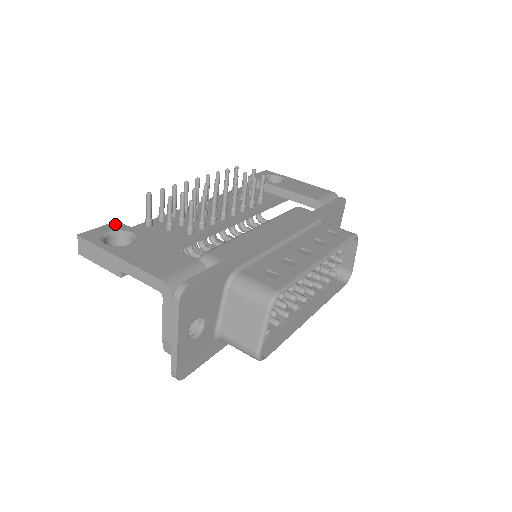
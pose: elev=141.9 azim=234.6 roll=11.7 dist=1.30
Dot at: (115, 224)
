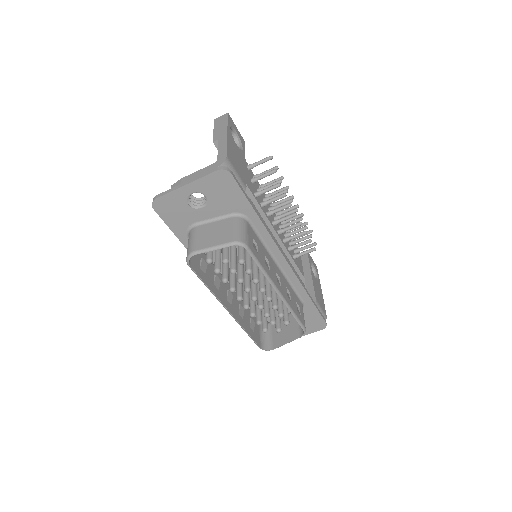
Dot at: (243, 139)
